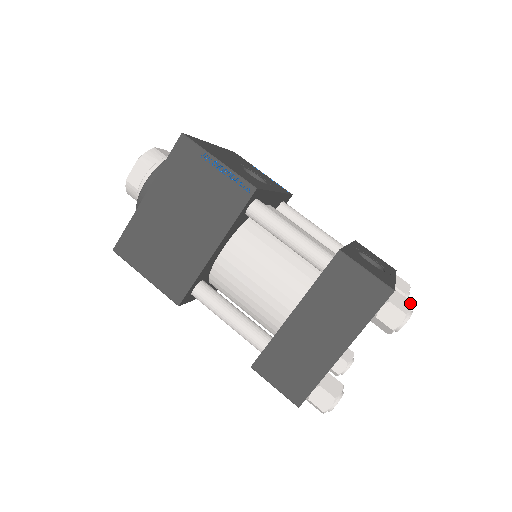
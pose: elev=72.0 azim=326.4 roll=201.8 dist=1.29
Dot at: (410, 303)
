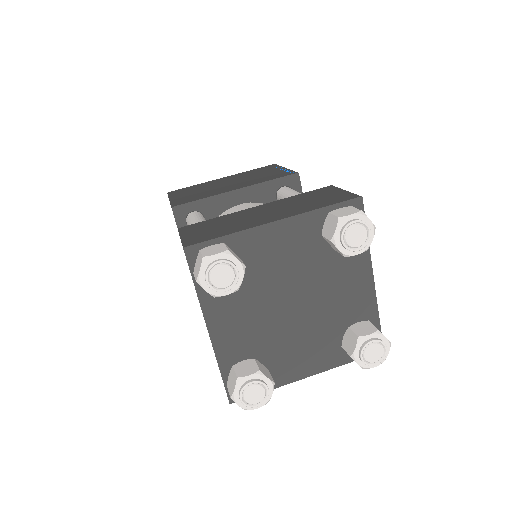
Dot at: (373, 224)
